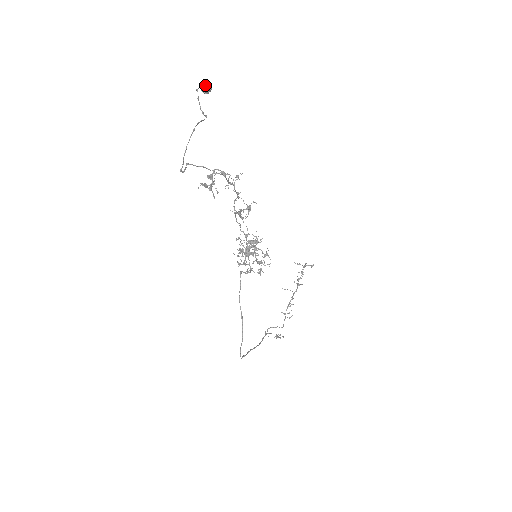
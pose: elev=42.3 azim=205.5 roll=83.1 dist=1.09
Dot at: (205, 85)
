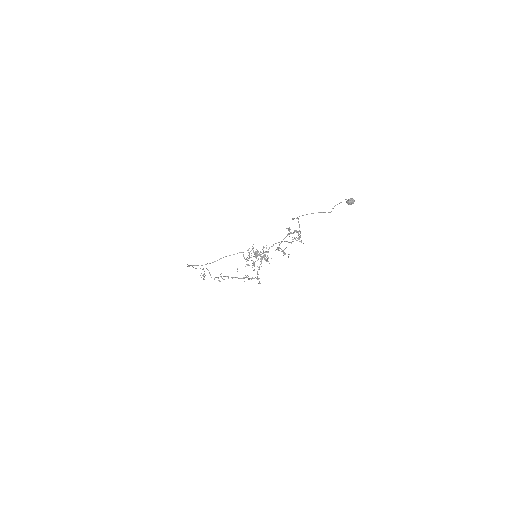
Dot at: (351, 202)
